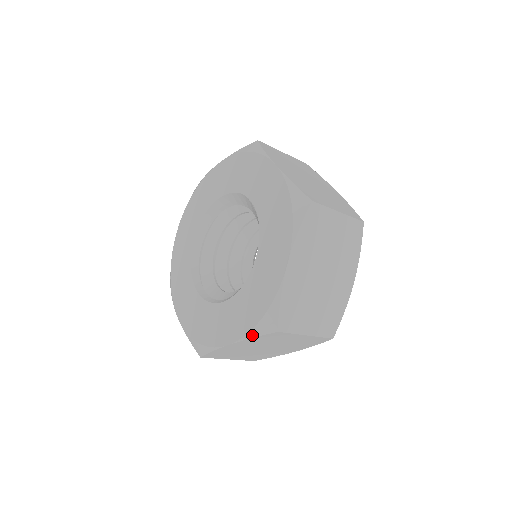
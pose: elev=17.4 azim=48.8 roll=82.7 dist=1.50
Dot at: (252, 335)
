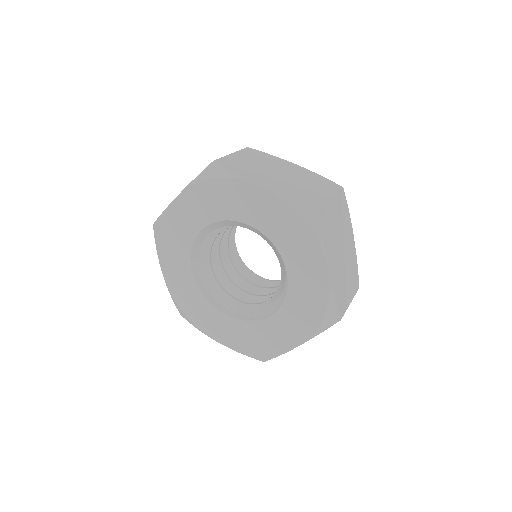
Dot at: (243, 354)
